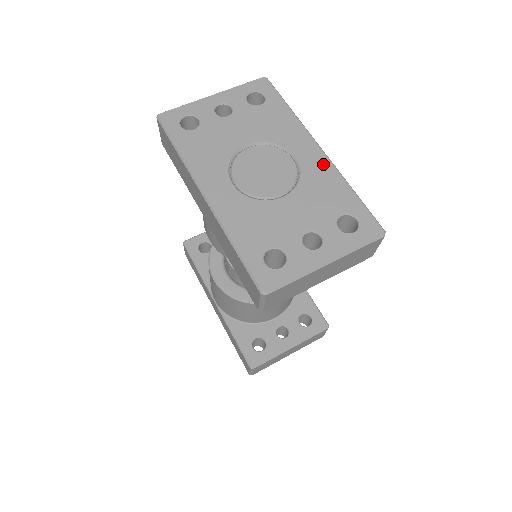
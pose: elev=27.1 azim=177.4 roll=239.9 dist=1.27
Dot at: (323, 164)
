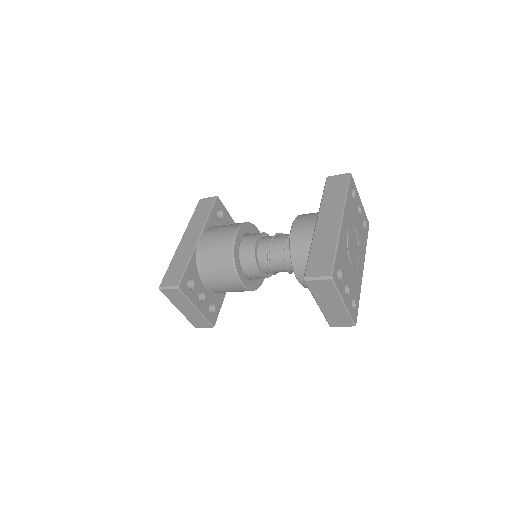
Dot at: (361, 276)
